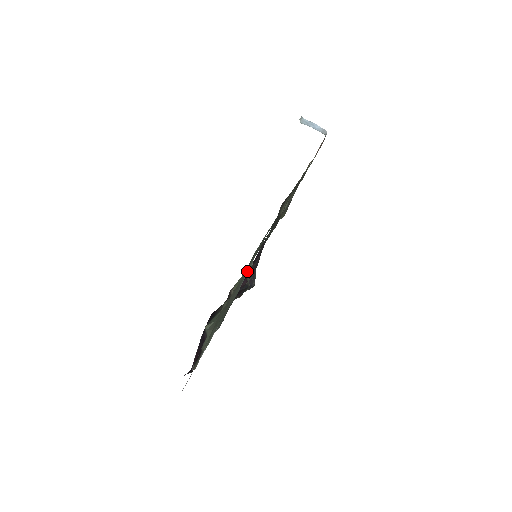
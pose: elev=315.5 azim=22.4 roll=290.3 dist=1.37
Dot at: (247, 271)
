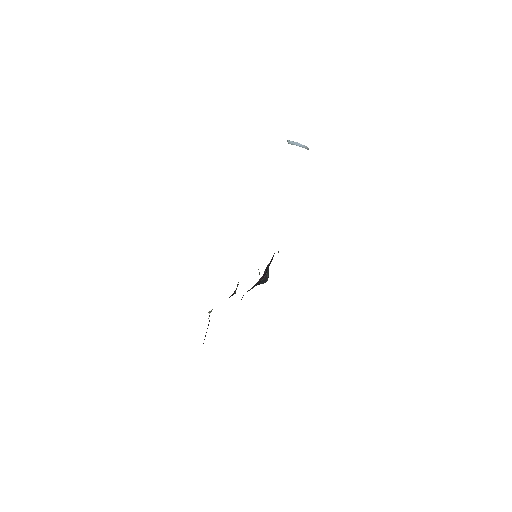
Dot at: occluded
